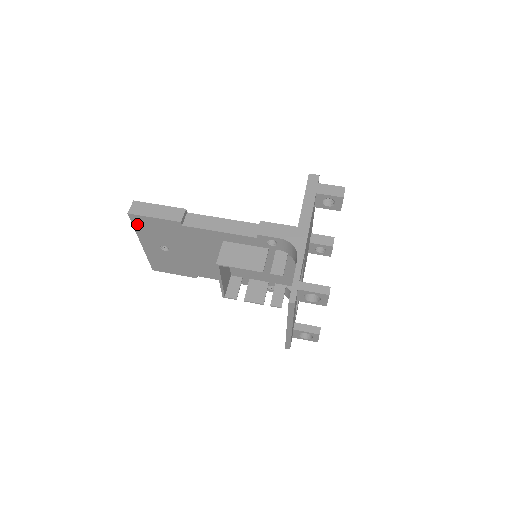
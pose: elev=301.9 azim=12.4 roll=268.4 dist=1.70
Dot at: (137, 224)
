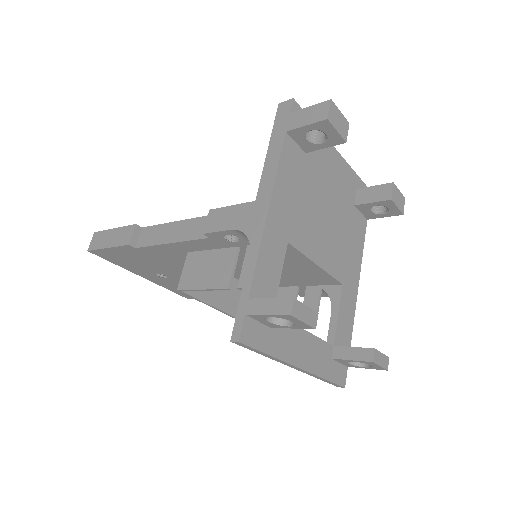
Dot at: (109, 259)
